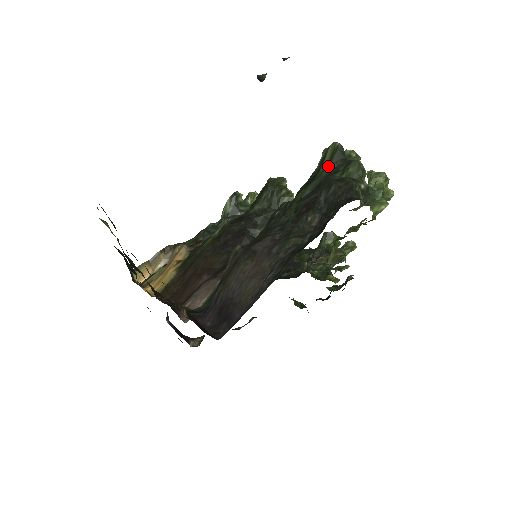
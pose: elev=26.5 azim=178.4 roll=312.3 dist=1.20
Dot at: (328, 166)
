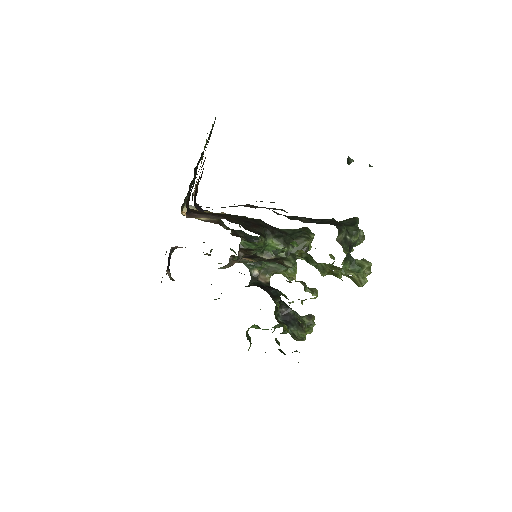
Dot at: (341, 221)
